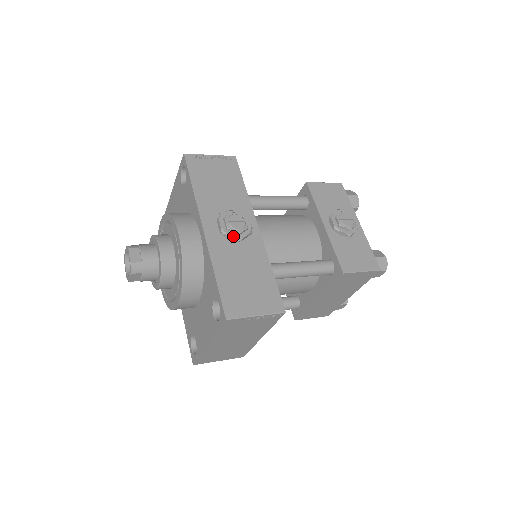
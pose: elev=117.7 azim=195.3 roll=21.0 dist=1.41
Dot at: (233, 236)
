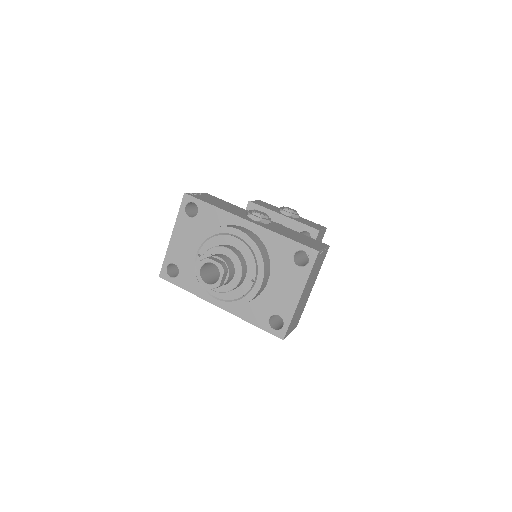
Dot at: (267, 219)
